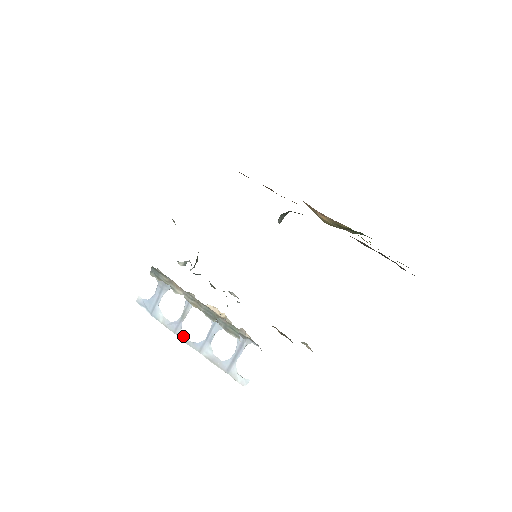
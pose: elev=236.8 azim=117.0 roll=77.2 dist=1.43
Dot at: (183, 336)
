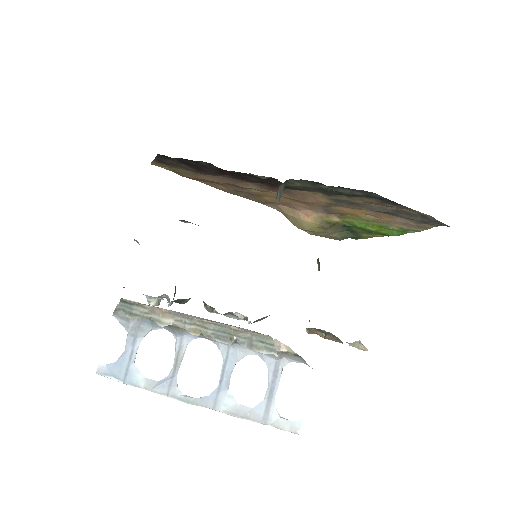
Dot at: (182, 395)
